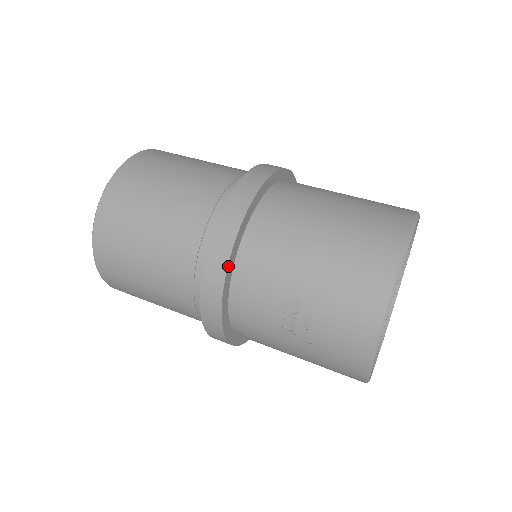
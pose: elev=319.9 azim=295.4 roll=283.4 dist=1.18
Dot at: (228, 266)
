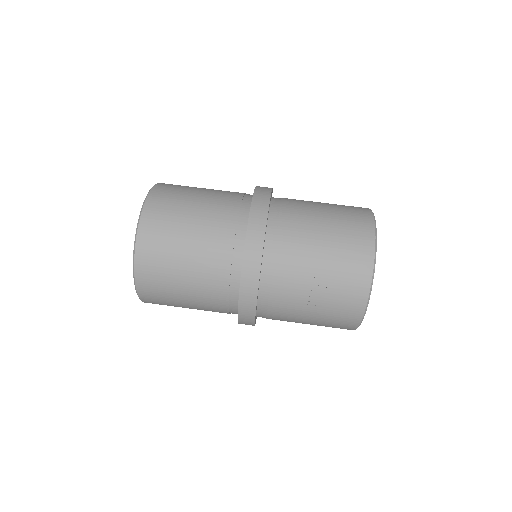
Dot at: occluded
